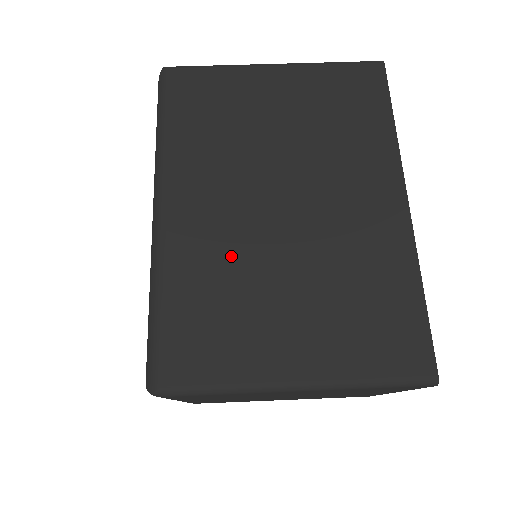
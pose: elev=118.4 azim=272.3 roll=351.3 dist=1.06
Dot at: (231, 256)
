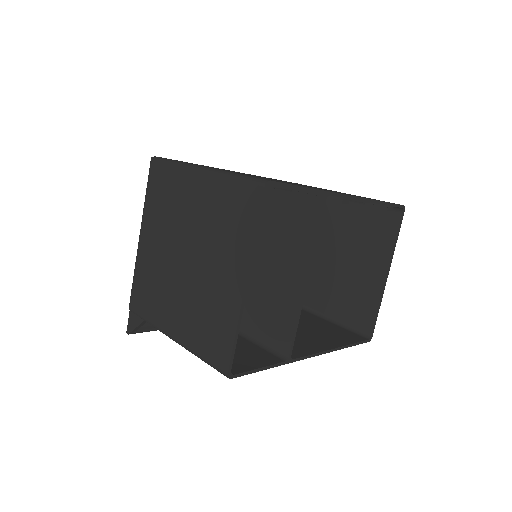
Dot at: occluded
